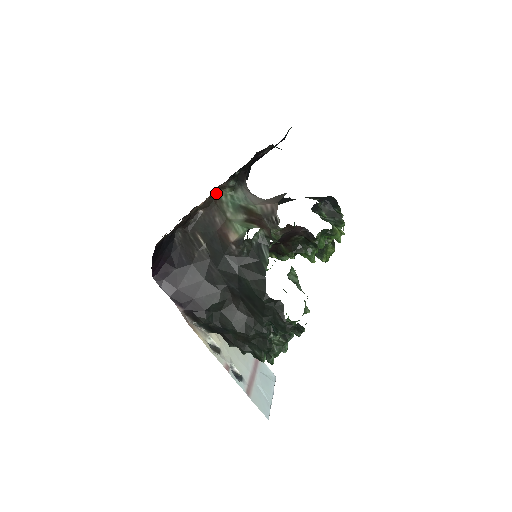
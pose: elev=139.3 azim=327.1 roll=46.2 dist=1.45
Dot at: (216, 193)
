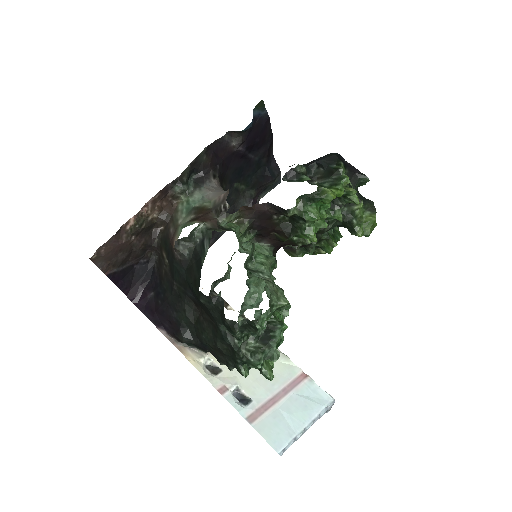
Dot at: (173, 205)
